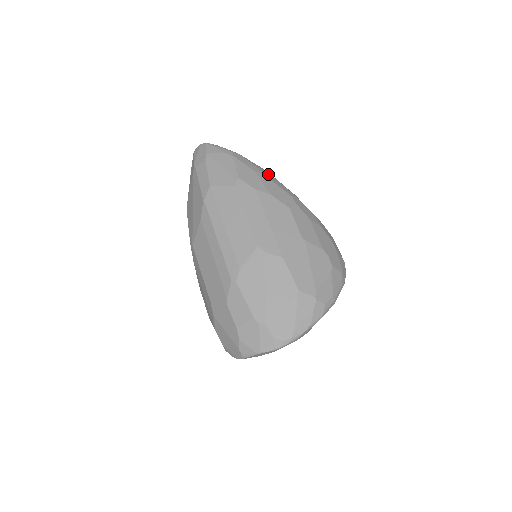
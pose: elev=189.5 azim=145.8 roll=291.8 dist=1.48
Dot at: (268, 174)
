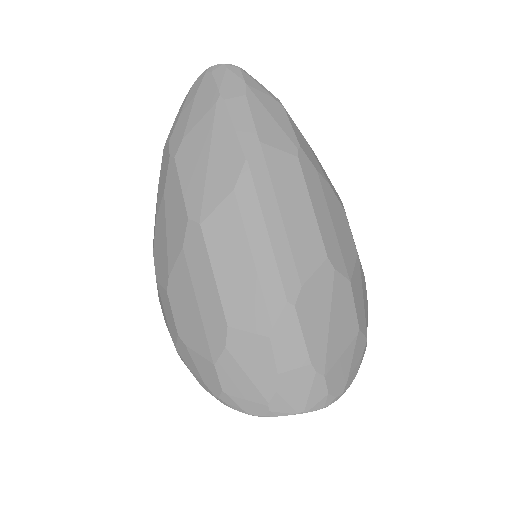
Dot at: occluded
